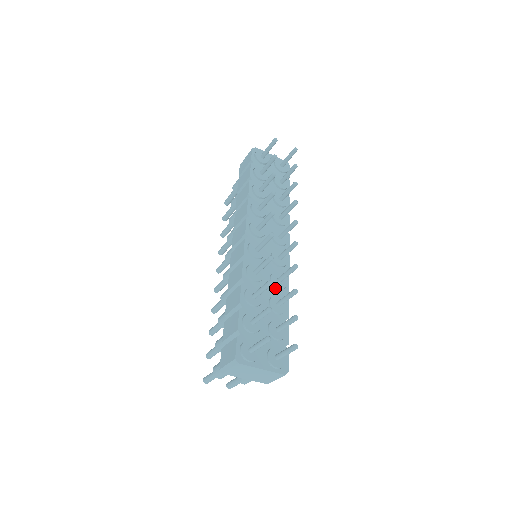
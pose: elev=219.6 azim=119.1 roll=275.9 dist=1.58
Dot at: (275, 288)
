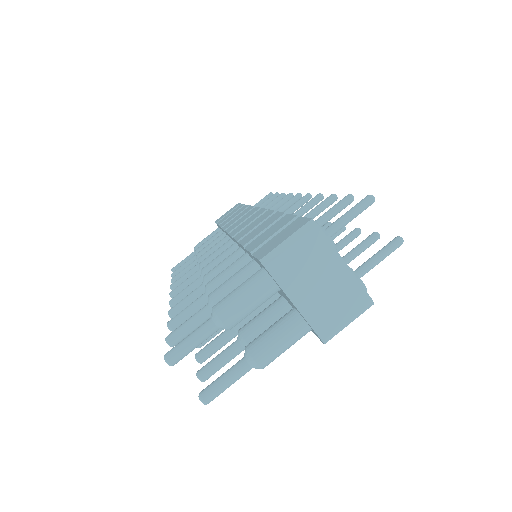
Dot at: occluded
